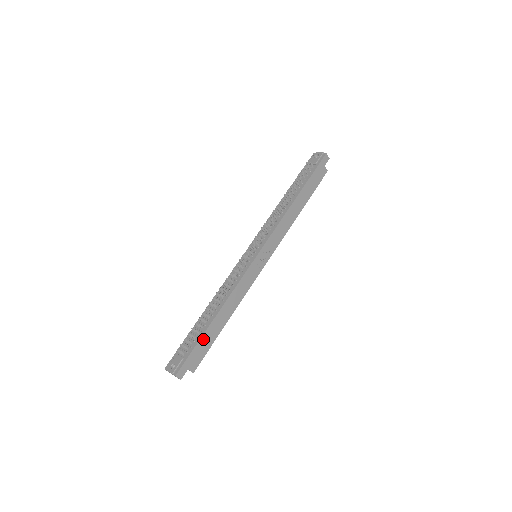
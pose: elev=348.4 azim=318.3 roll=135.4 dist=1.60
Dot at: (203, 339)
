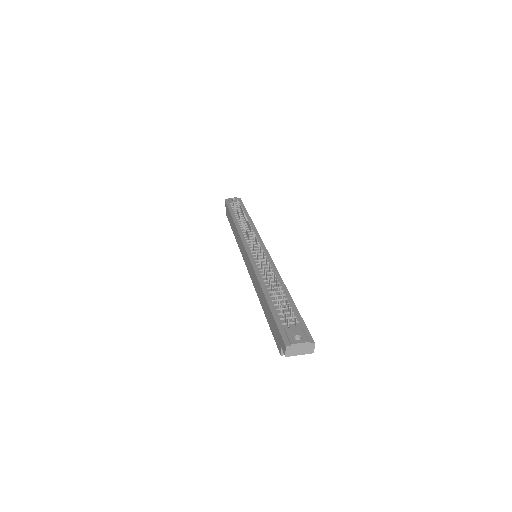
Dot at: occluded
